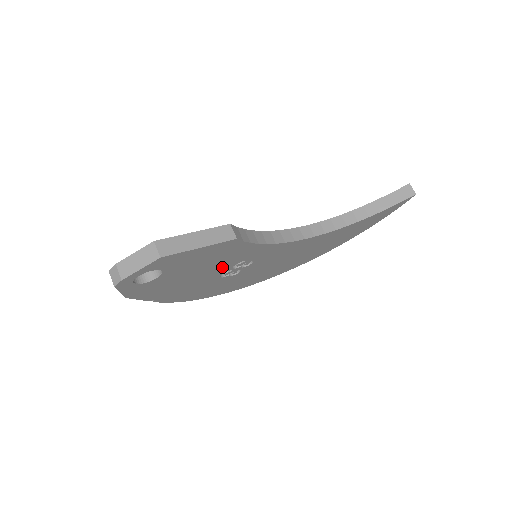
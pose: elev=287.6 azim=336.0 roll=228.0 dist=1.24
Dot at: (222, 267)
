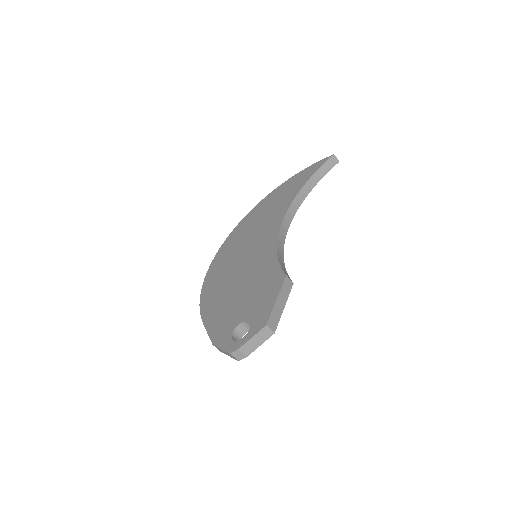
Dot at: occluded
